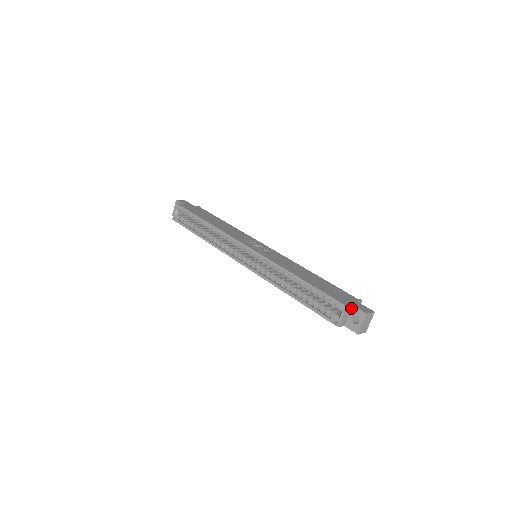
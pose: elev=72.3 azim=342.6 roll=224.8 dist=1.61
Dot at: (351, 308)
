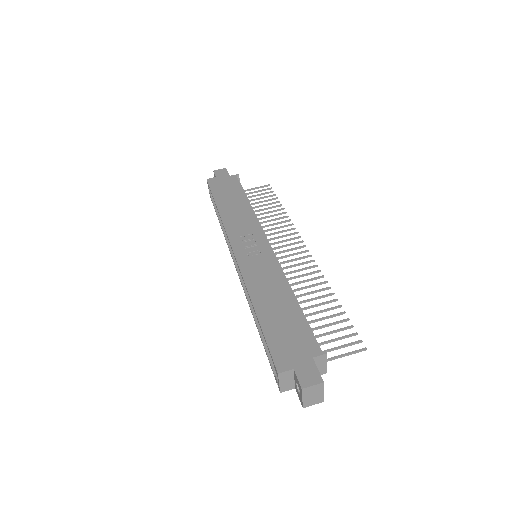
Dot at: (293, 372)
